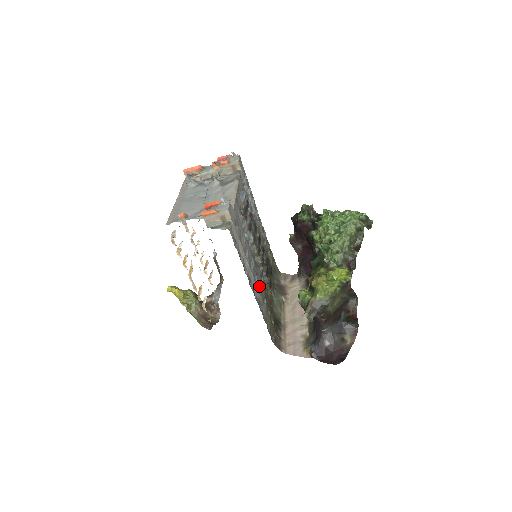
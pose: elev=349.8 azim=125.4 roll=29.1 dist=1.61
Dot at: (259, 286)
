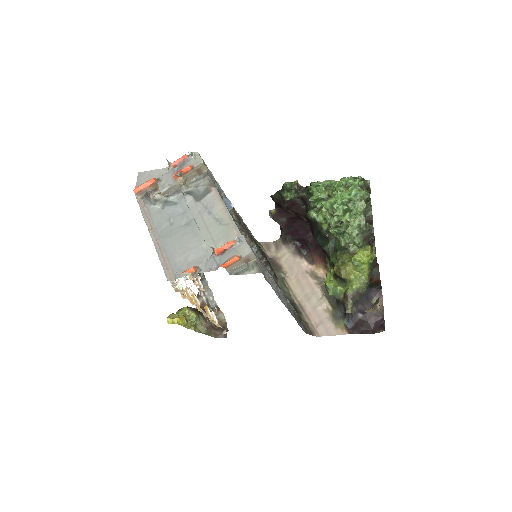
Dot at: occluded
